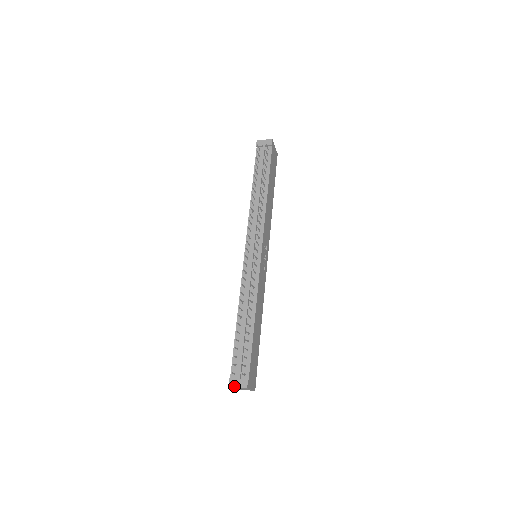
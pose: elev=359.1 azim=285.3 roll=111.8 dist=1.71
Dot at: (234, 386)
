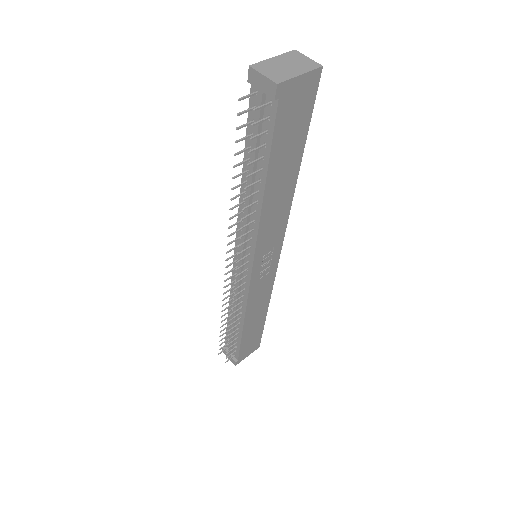
Dot at: (226, 356)
